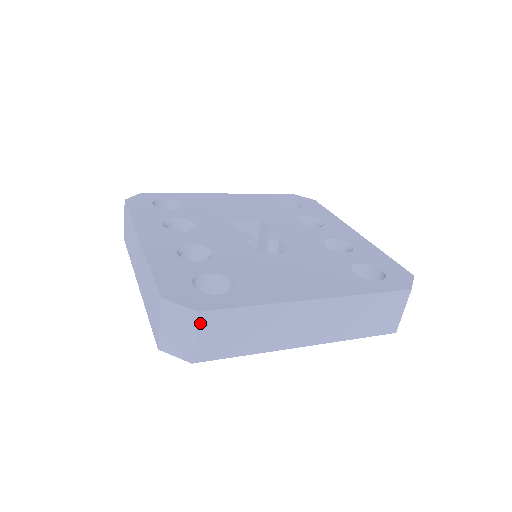
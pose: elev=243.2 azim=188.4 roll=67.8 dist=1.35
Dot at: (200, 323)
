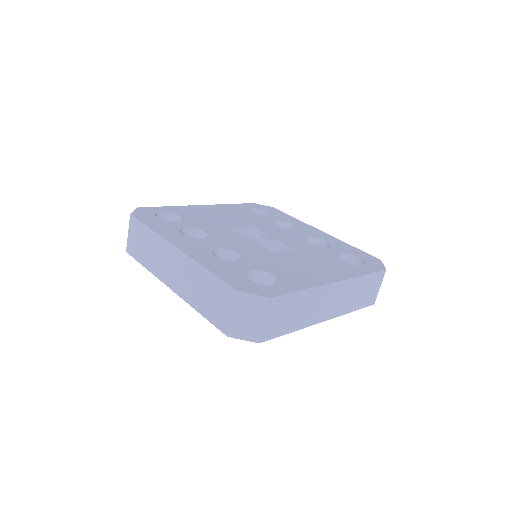
Dot at: (270, 308)
